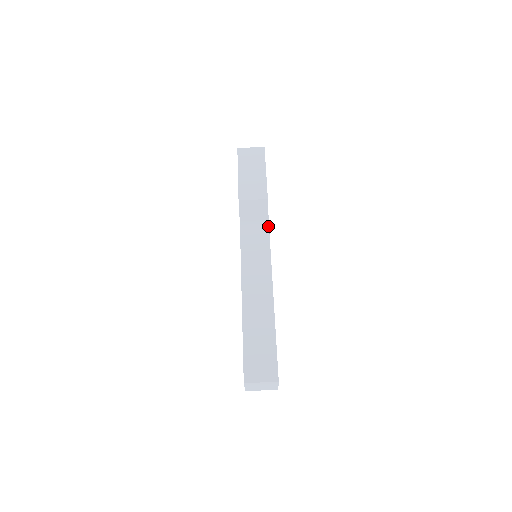
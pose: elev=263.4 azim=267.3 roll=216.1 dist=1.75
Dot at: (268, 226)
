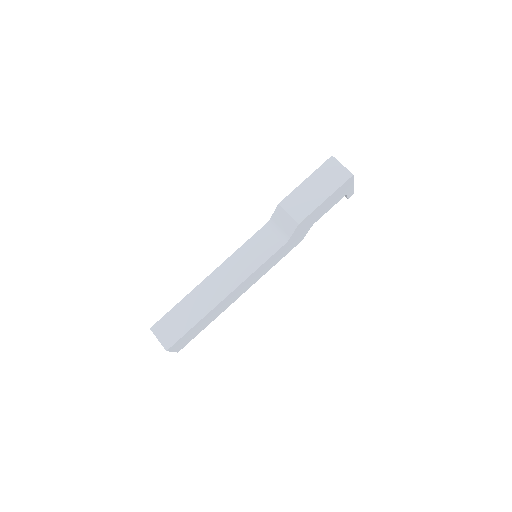
Dot at: (284, 244)
